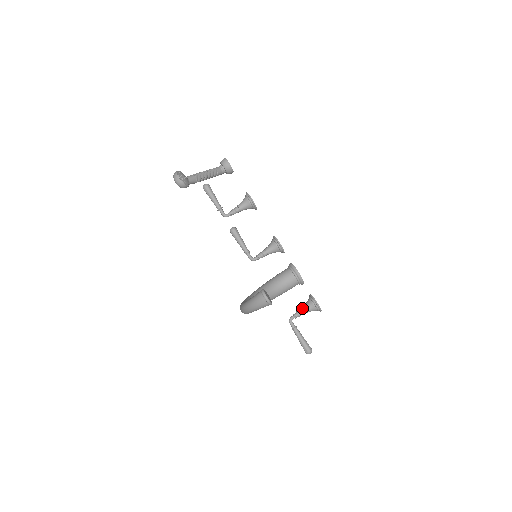
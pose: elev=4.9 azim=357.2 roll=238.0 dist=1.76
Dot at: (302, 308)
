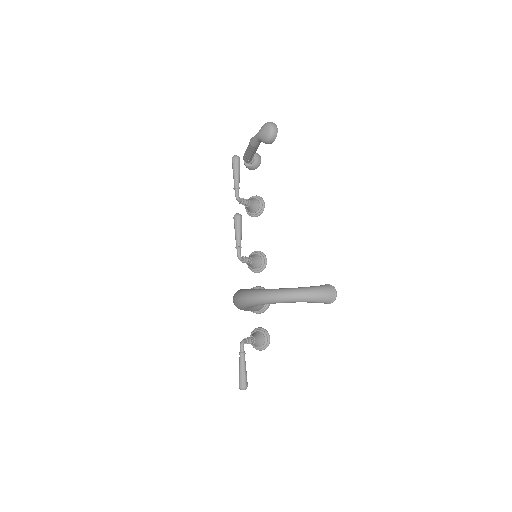
Dot at: (254, 336)
